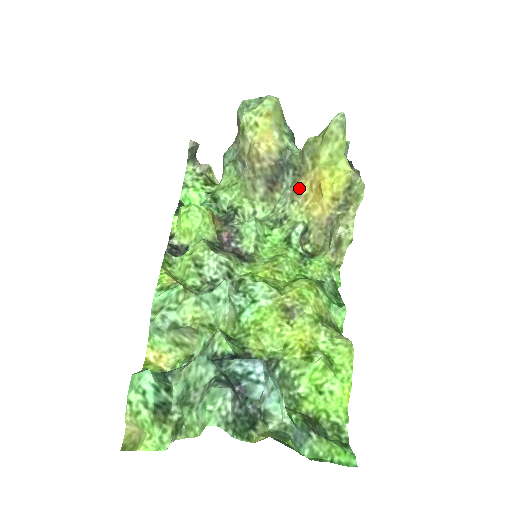
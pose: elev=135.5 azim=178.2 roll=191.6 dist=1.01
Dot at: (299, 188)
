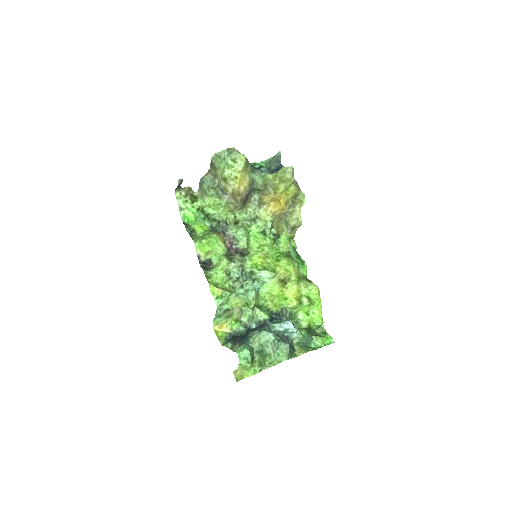
Dot at: (264, 201)
